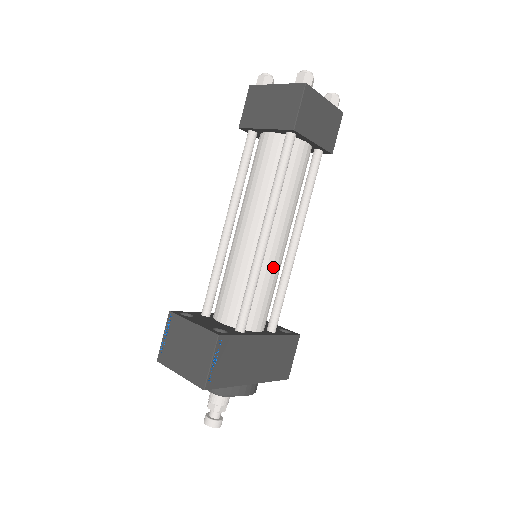
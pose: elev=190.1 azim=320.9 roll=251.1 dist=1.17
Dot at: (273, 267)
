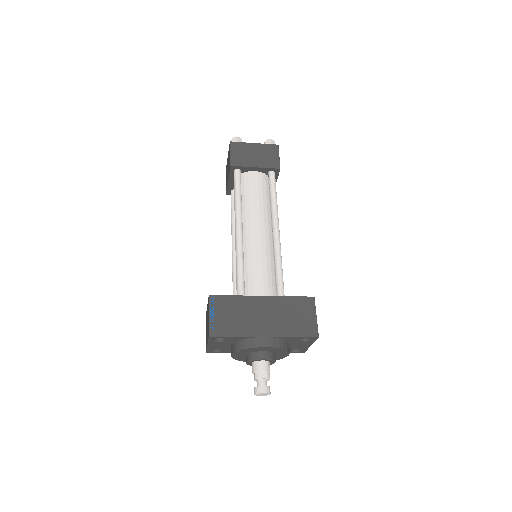
Dot at: (257, 250)
